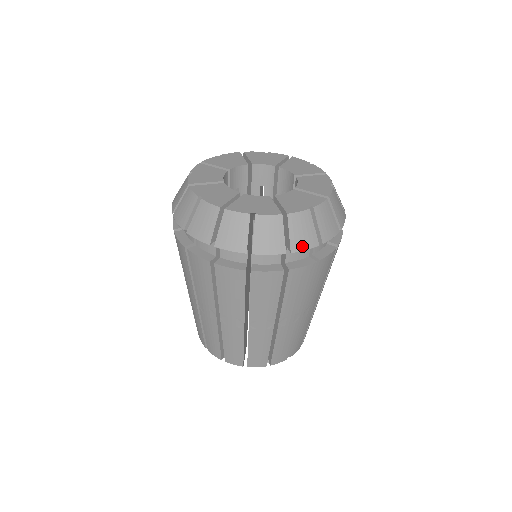
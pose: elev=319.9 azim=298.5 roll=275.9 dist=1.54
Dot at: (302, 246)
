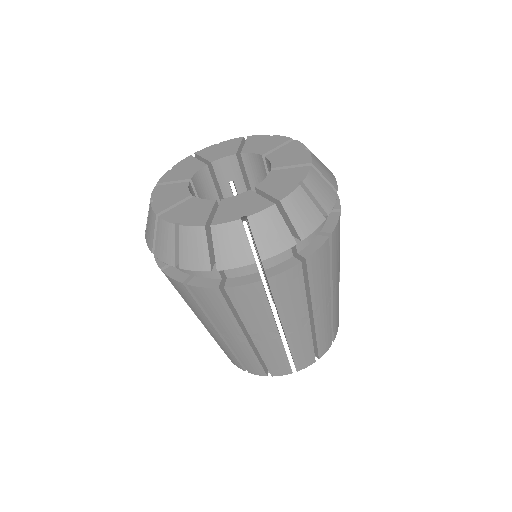
Dot at: (309, 228)
